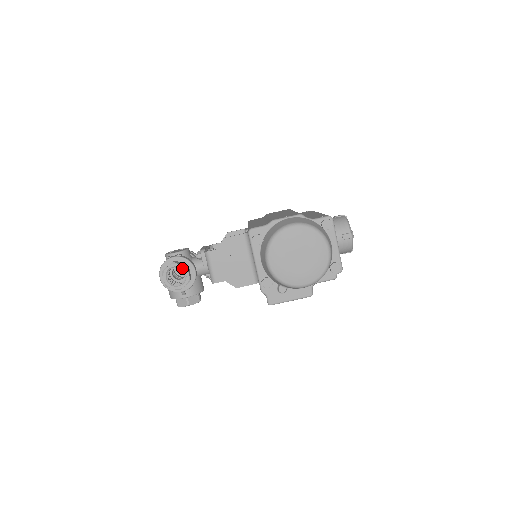
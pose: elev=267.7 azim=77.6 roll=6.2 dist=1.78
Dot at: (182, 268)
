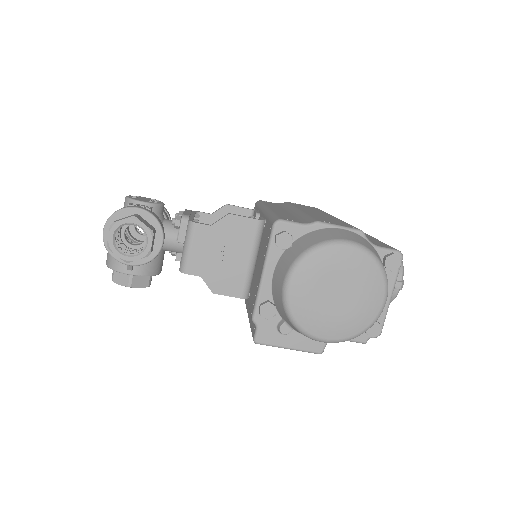
Dot at: (145, 231)
